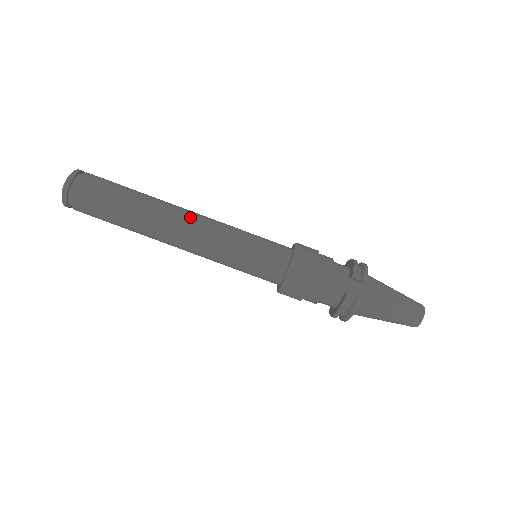
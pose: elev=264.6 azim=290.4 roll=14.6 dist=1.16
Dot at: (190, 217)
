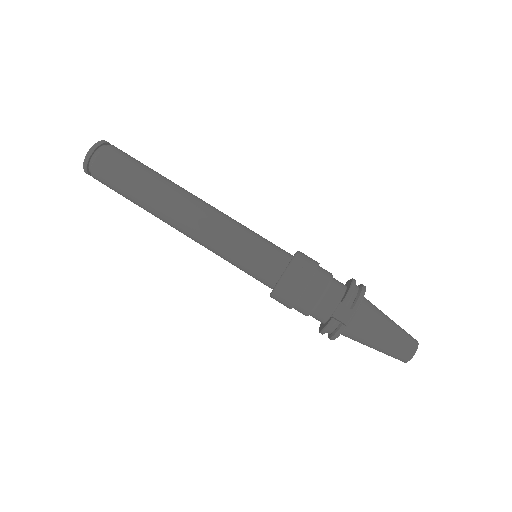
Dot at: (195, 208)
